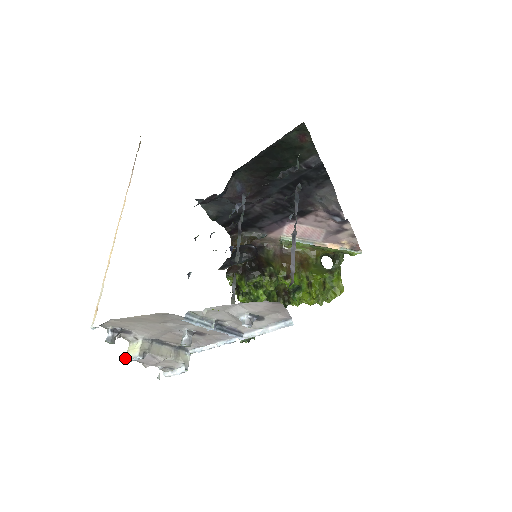
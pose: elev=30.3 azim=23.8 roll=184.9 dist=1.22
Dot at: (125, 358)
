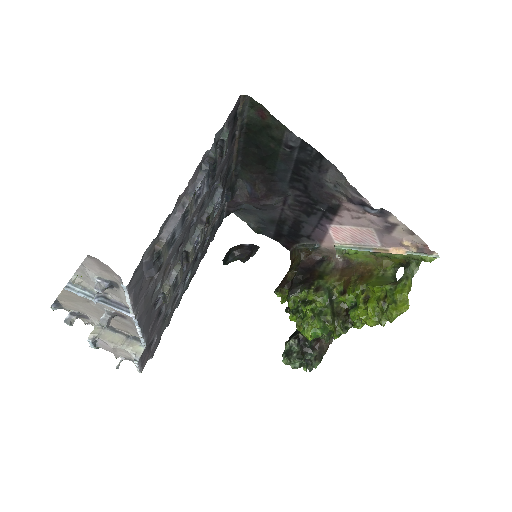
Dot at: occluded
